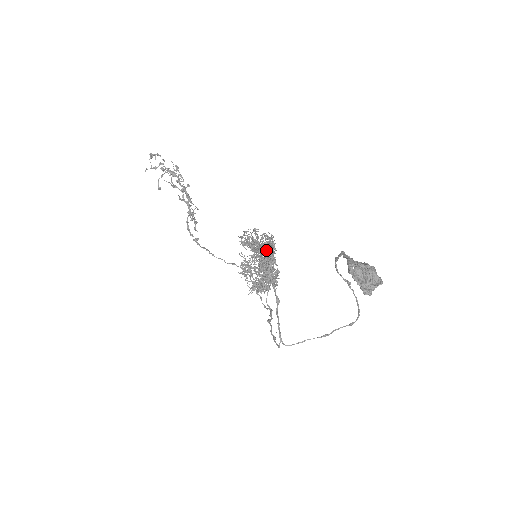
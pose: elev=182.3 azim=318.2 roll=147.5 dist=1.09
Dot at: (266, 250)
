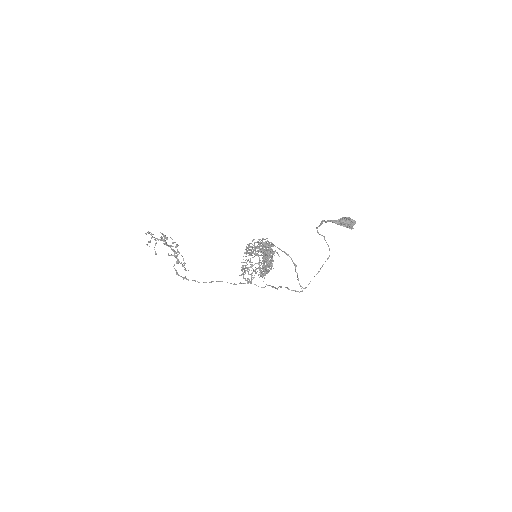
Dot at: occluded
